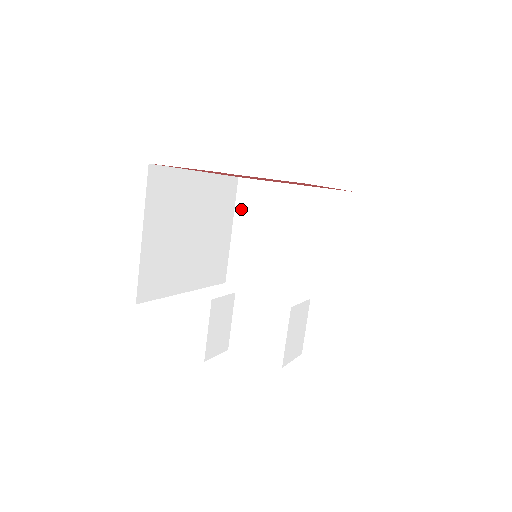
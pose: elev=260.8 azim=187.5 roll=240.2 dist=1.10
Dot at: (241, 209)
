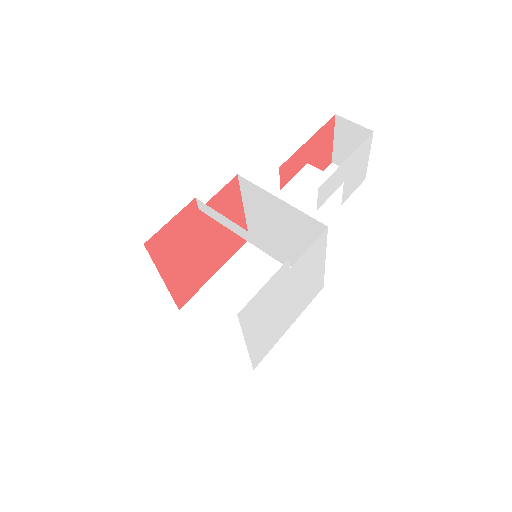
Dot at: (204, 321)
